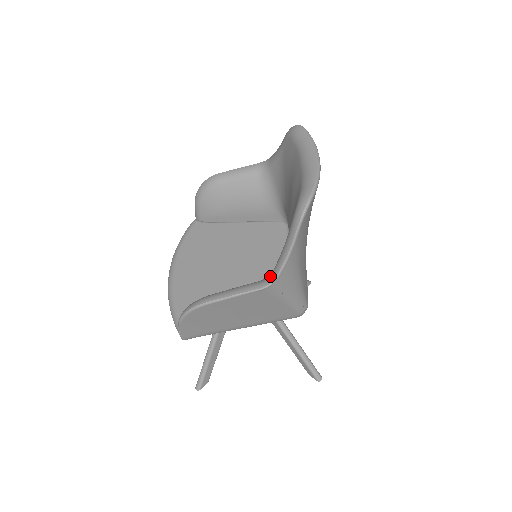
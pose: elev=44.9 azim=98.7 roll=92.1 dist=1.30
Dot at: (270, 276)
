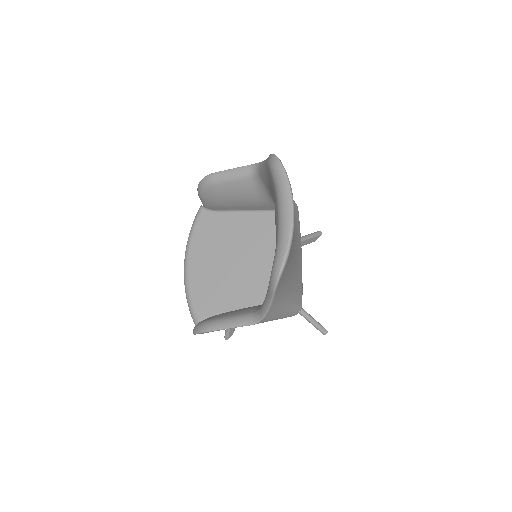
Dot at: (258, 314)
